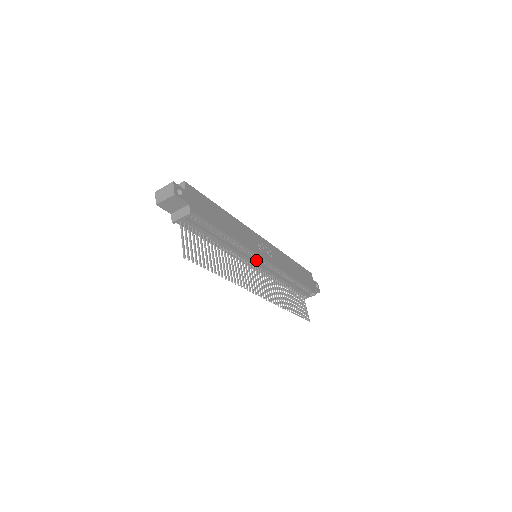
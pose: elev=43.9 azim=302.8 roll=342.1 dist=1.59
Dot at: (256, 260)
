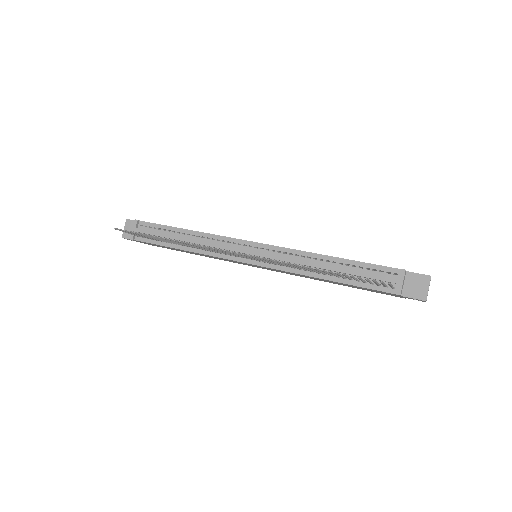
Dot at: (244, 248)
